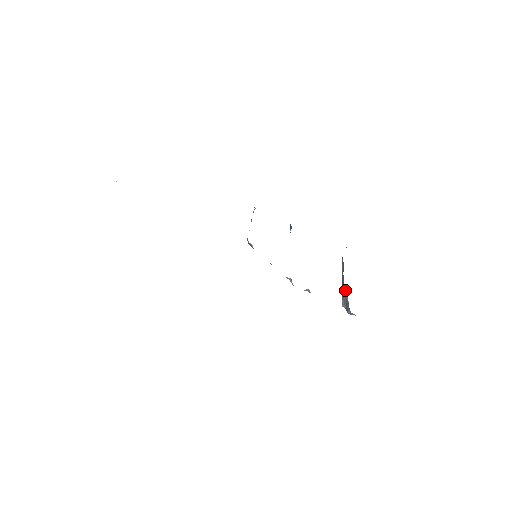
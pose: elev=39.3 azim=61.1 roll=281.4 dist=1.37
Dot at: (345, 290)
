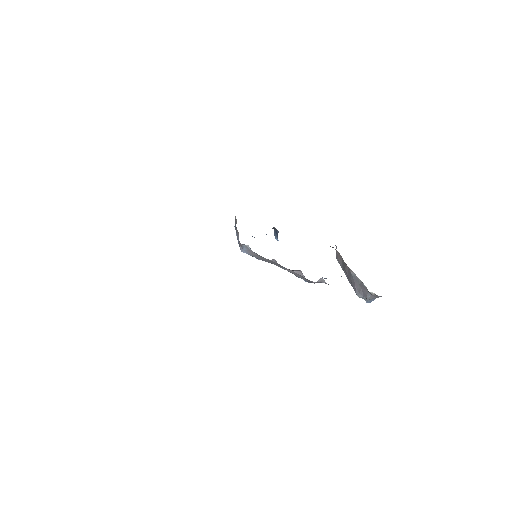
Dot at: (355, 276)
